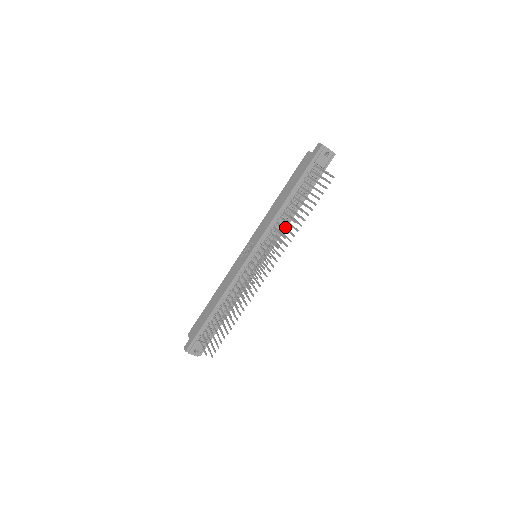
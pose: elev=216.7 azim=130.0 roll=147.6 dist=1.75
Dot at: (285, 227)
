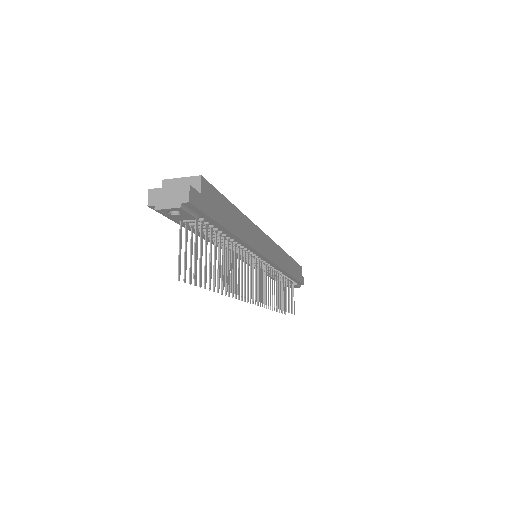
Dot at: occluded
